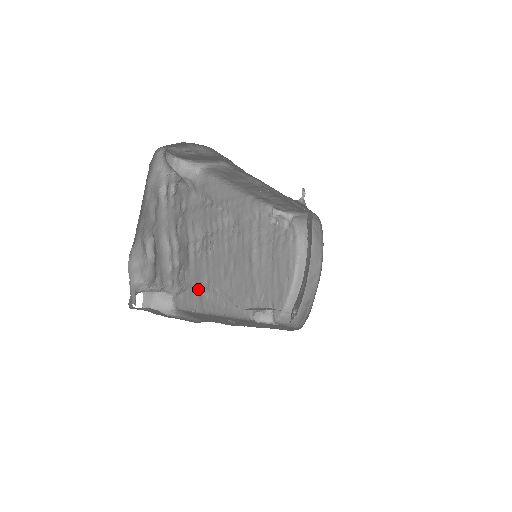
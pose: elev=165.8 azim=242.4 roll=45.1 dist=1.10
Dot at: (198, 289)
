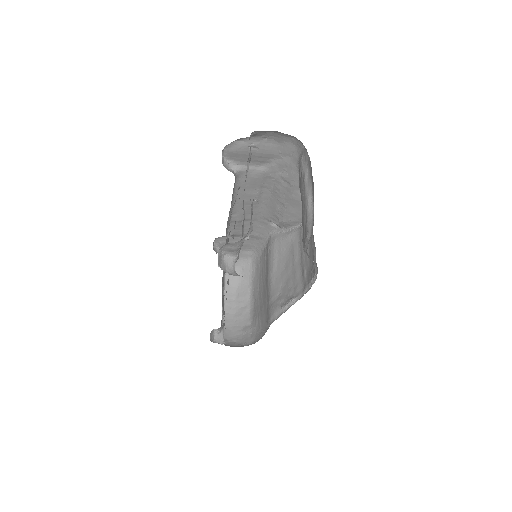
Dot at: occluded
